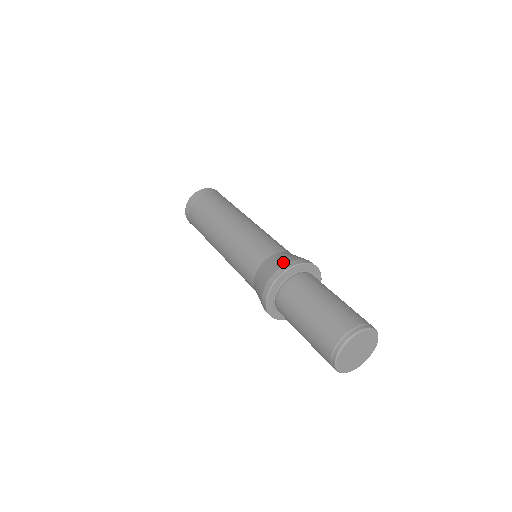
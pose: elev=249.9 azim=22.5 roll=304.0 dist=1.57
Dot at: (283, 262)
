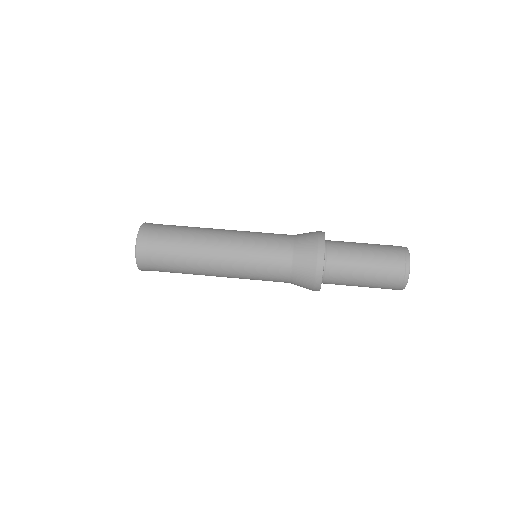
Dot at: (313, 256)
